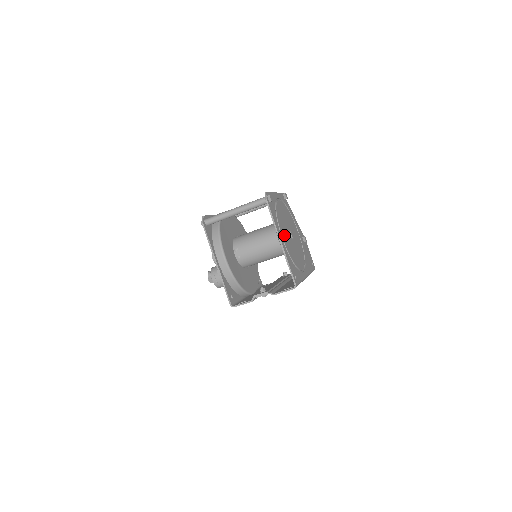
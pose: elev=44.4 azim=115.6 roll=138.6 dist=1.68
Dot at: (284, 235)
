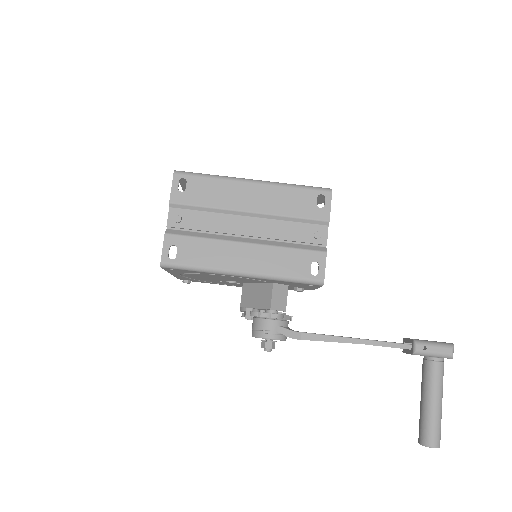
Dot at: occluded
